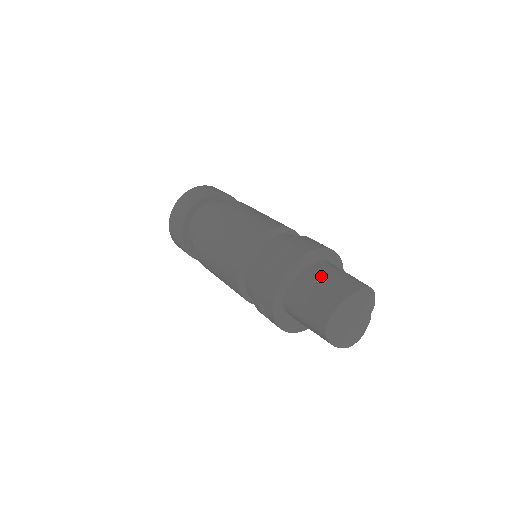
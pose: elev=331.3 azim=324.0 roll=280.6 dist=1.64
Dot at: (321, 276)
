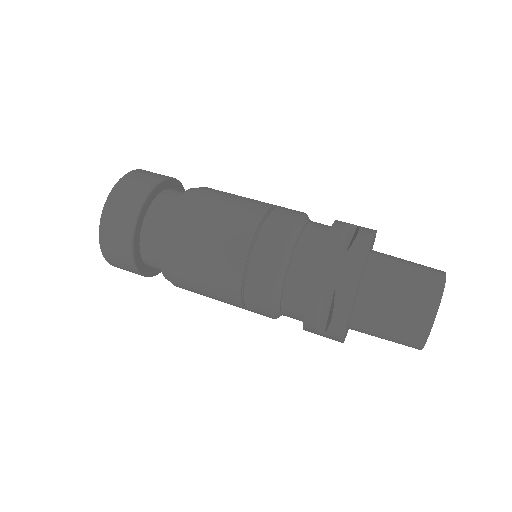
Dot at: (383, 304)
